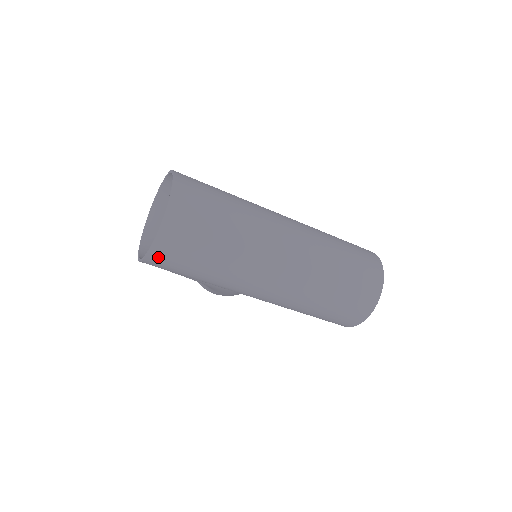
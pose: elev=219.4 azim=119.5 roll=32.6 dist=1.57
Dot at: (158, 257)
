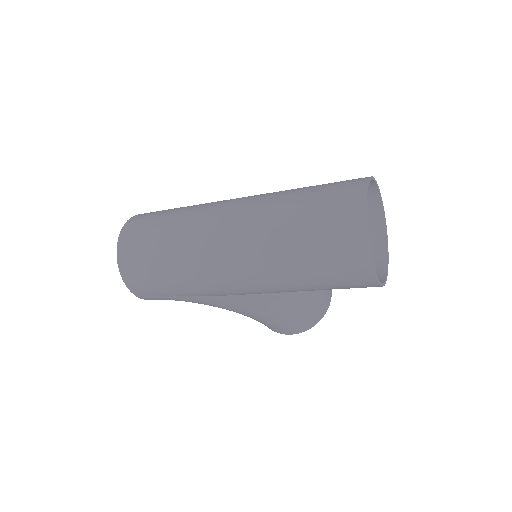
Dot at: (131, 280)
